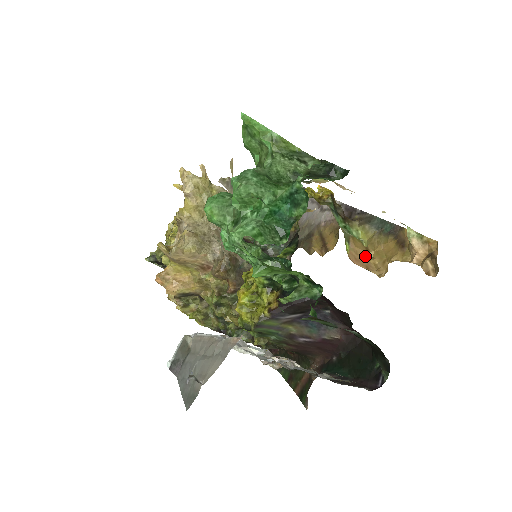
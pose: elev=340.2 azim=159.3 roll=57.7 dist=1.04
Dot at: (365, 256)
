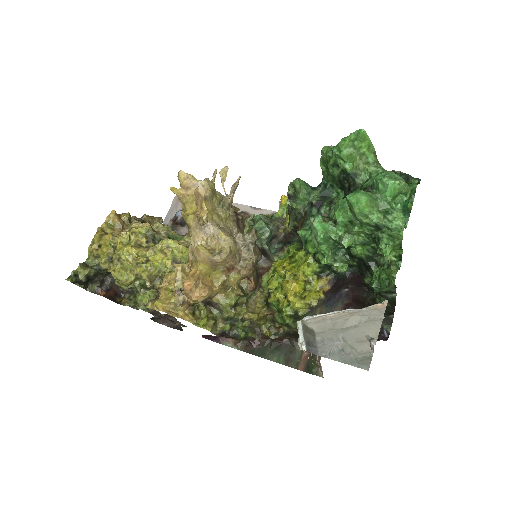
Dot at: occluded
